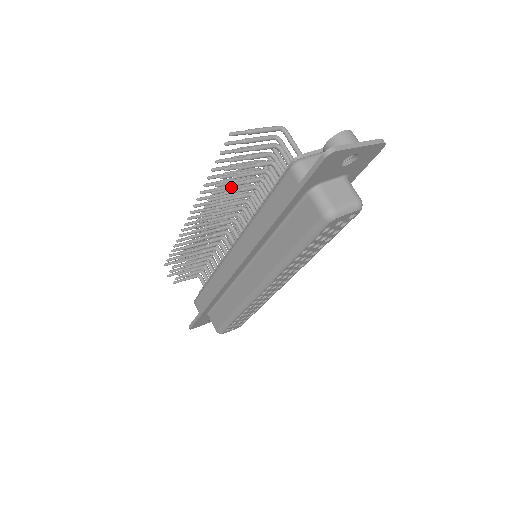
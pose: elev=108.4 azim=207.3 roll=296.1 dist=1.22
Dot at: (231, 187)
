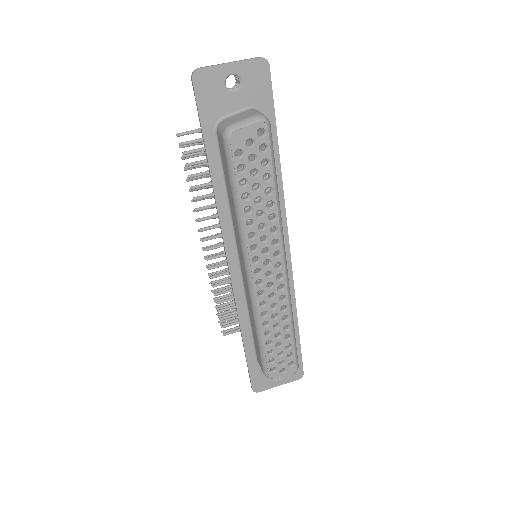
Dot at: occluded
